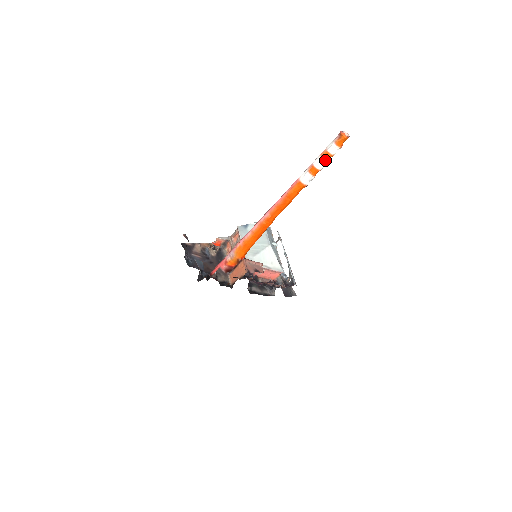
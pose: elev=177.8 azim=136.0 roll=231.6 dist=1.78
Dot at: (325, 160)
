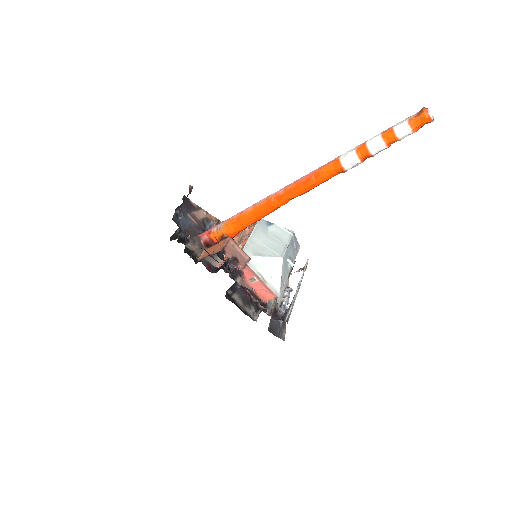
Dot at: (384, 141)
